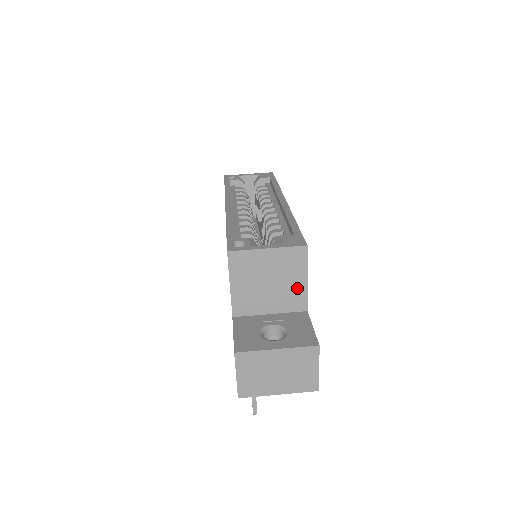
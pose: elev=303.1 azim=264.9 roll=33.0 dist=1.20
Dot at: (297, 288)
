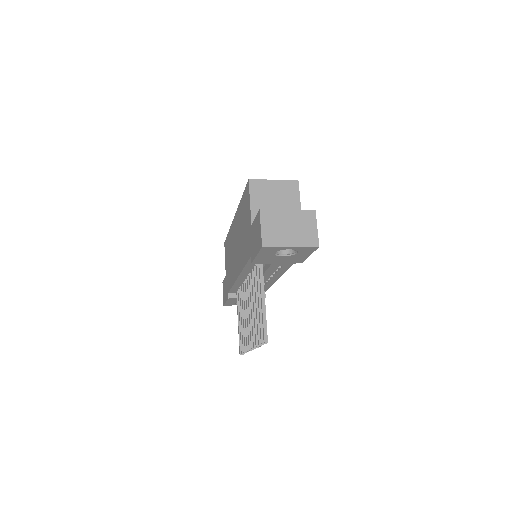
Dot at: (294, 208)
